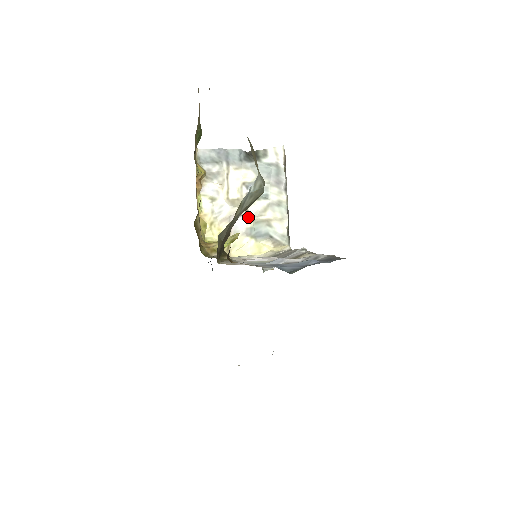
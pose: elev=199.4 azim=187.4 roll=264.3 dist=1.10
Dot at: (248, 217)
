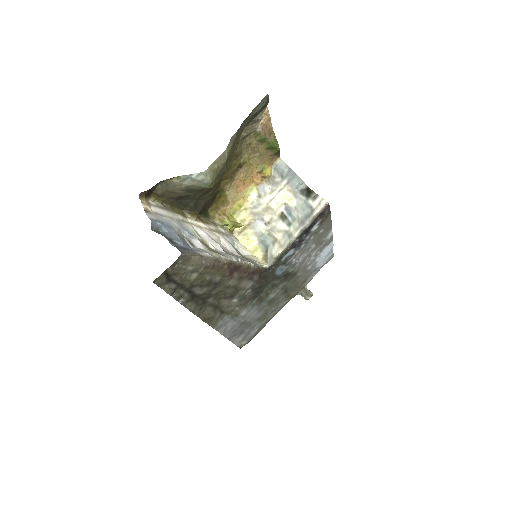
Dot at: (267, 226)
